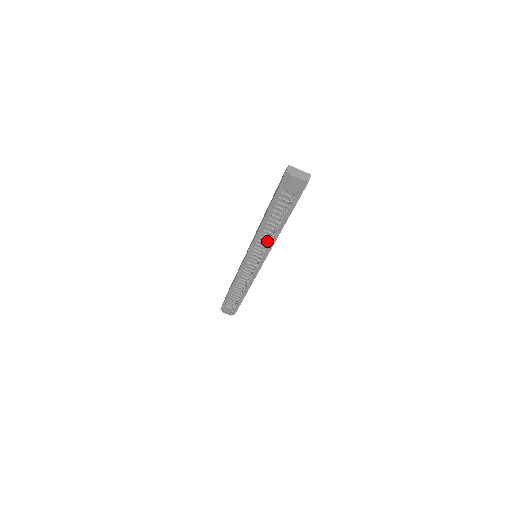
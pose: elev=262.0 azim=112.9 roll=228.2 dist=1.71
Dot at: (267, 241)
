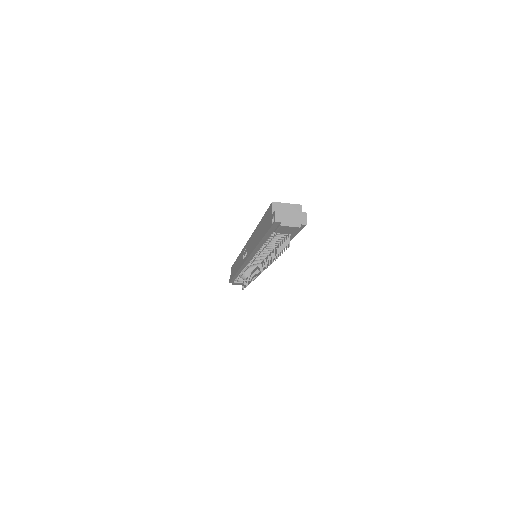
Dot at: (266, 254)
